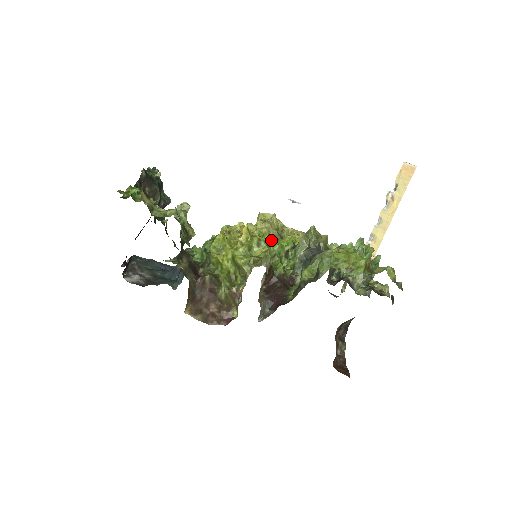
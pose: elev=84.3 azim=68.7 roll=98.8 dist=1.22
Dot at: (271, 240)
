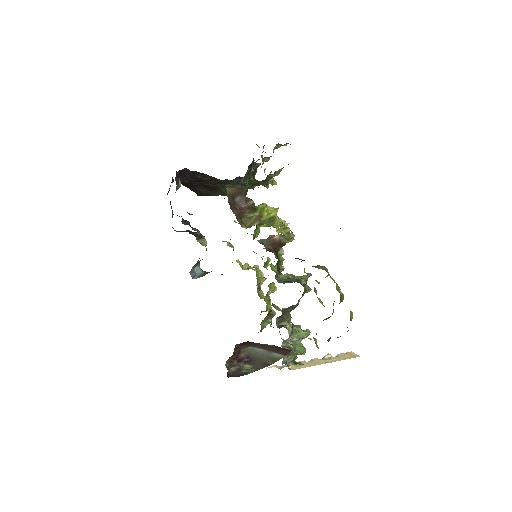
Dot at: occluded
